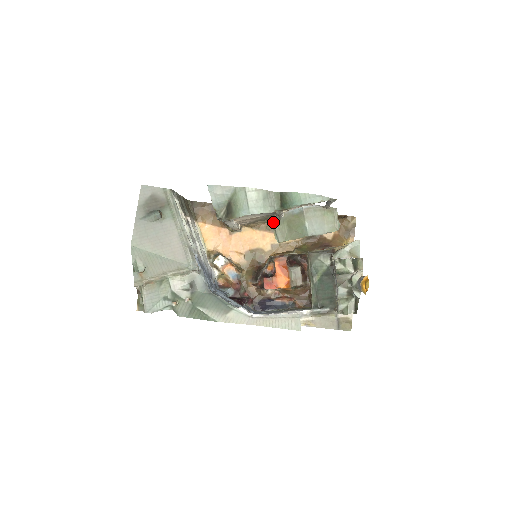
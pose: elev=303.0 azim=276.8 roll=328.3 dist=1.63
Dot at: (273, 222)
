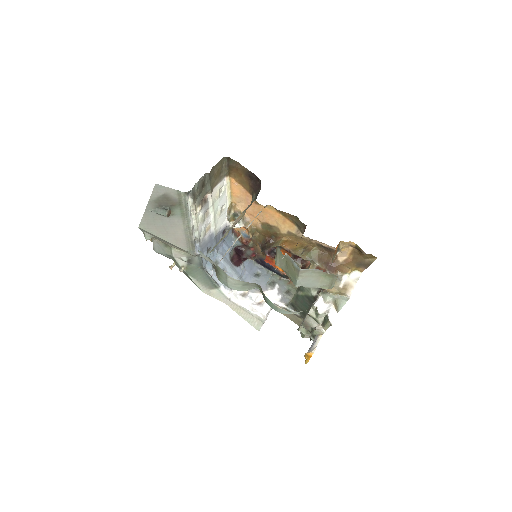
Dot at: (277, 250)
